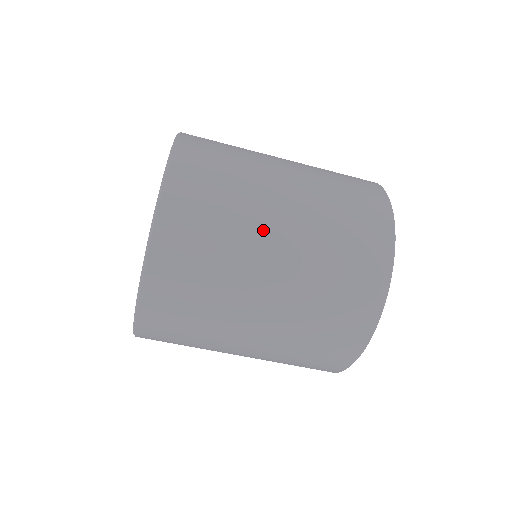
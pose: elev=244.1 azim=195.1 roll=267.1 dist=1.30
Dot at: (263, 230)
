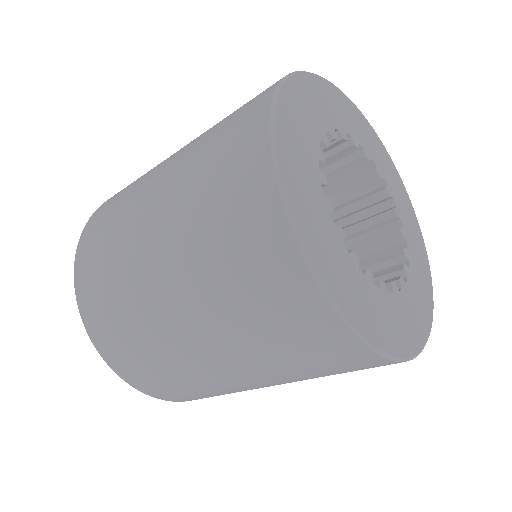
Dot at: (185, 351)
